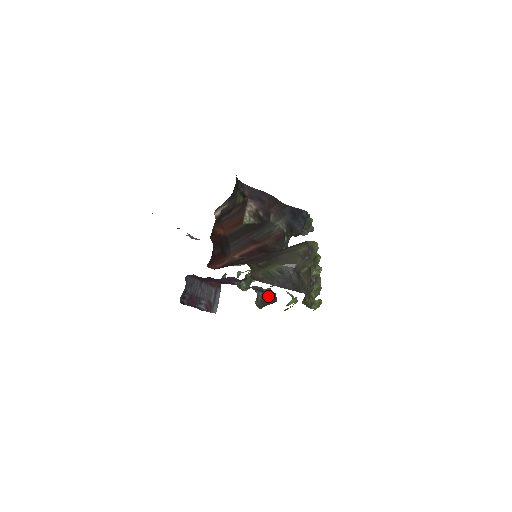
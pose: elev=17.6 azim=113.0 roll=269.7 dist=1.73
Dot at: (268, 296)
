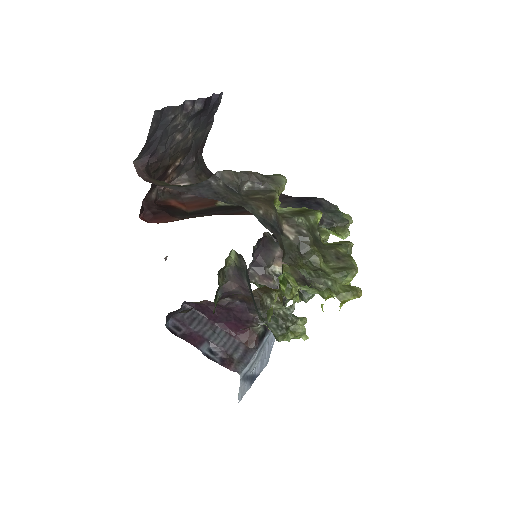
Dot at: (248, 276)
